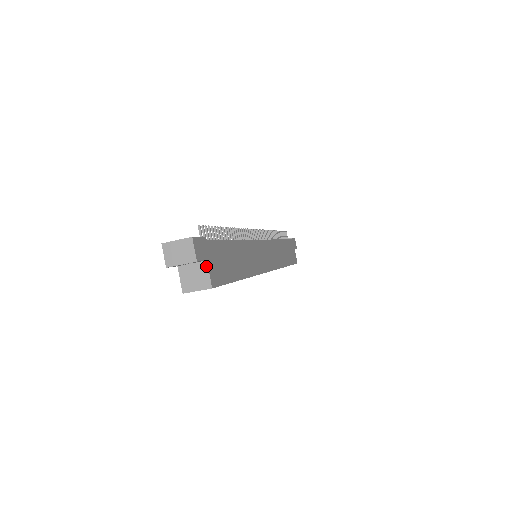
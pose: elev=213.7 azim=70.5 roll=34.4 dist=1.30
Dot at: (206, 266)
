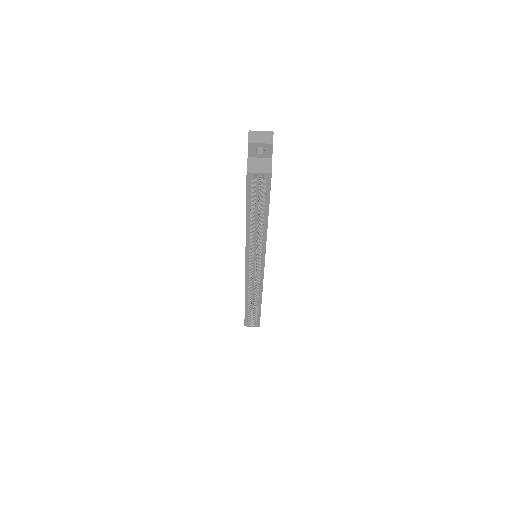
Dot at: (271, 161)
